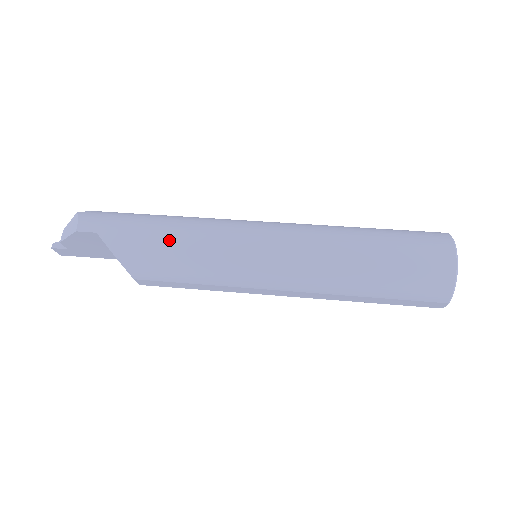
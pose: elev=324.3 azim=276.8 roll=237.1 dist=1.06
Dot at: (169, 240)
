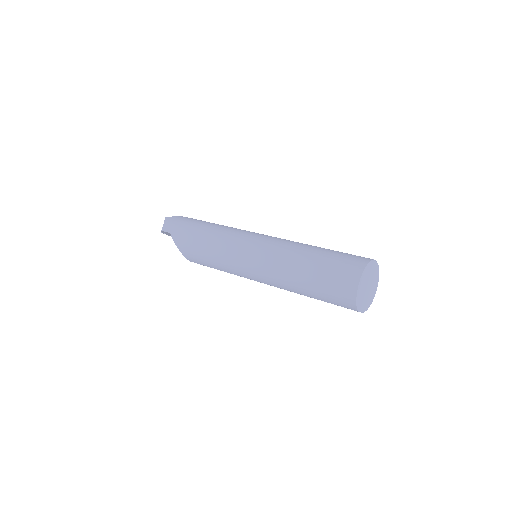
Dot at: (202, 243)
